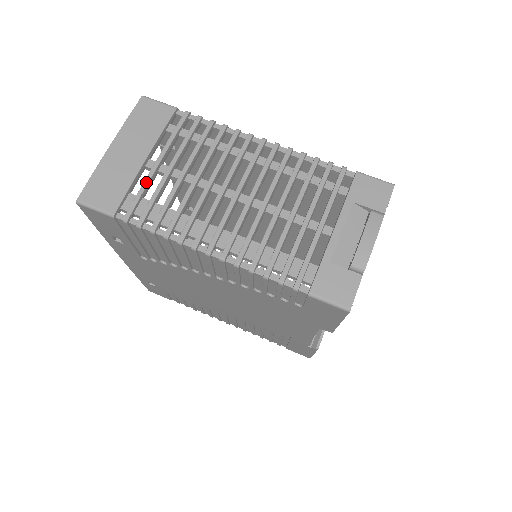
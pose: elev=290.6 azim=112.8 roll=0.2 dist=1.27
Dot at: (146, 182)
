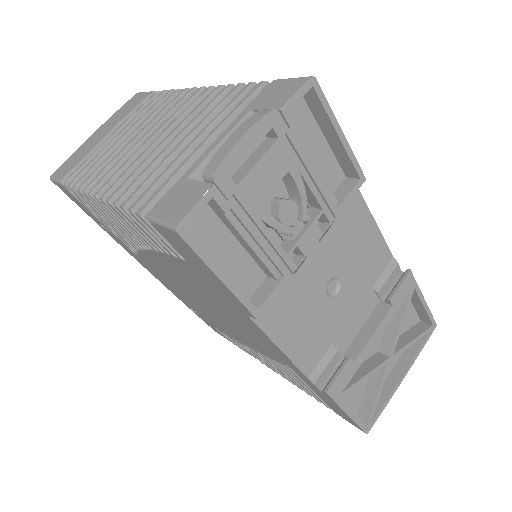
Dot at: (95, 150)
